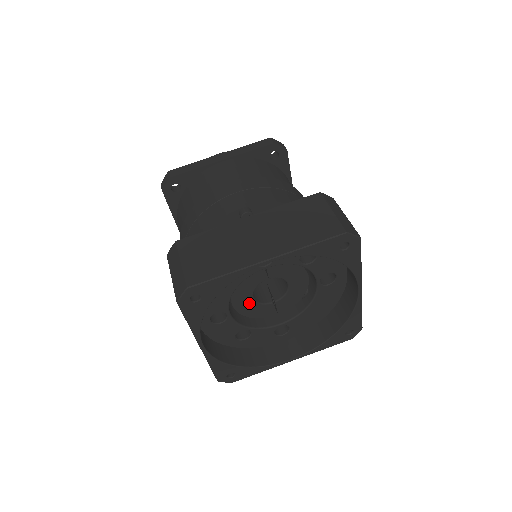
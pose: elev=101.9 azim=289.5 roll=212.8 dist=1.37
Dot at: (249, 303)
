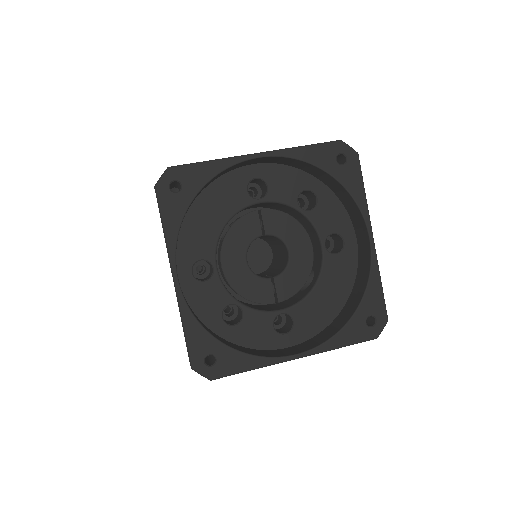
Dot at: (242, 269)
